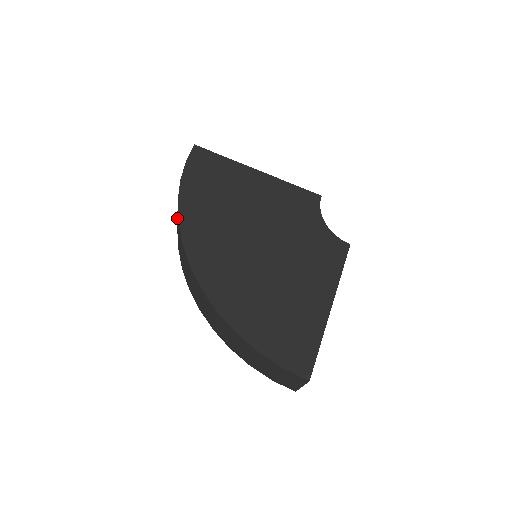
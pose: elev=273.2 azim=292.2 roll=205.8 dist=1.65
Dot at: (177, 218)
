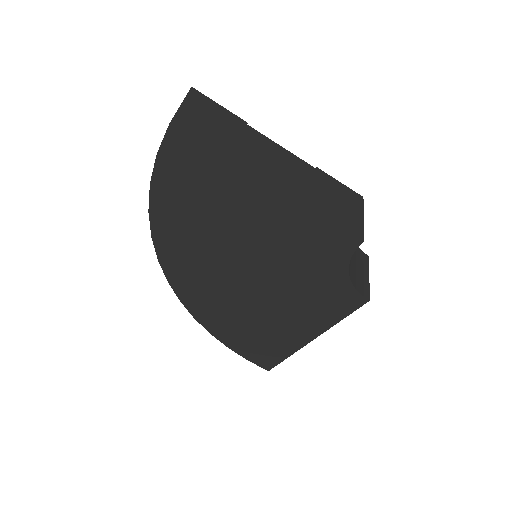
Dot at: occluded
